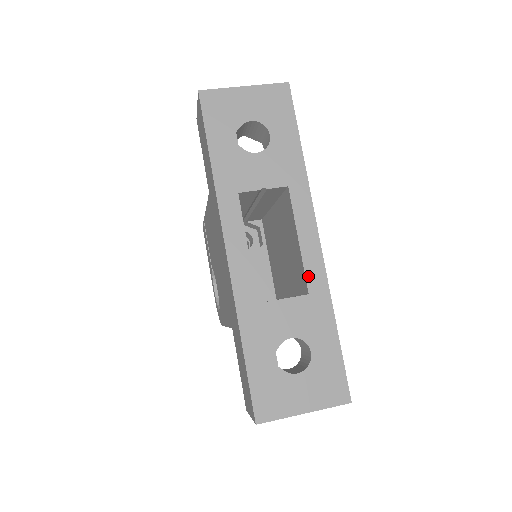
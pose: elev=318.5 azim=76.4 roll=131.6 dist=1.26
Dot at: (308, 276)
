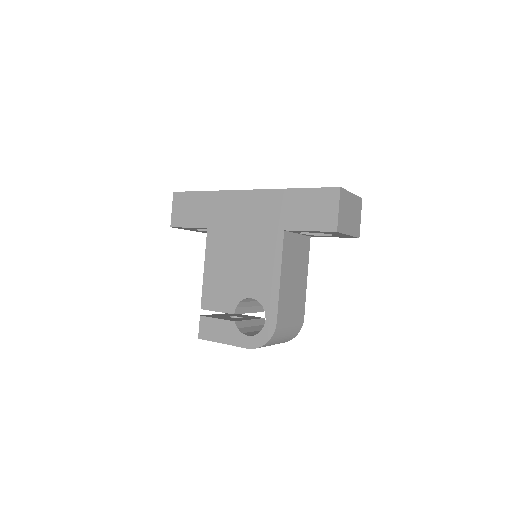
Dot at: occluded
